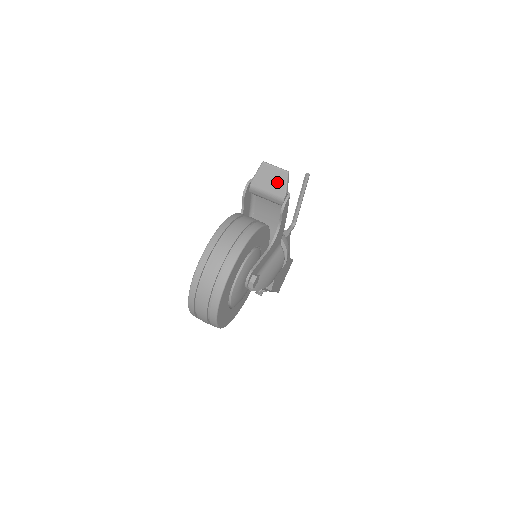
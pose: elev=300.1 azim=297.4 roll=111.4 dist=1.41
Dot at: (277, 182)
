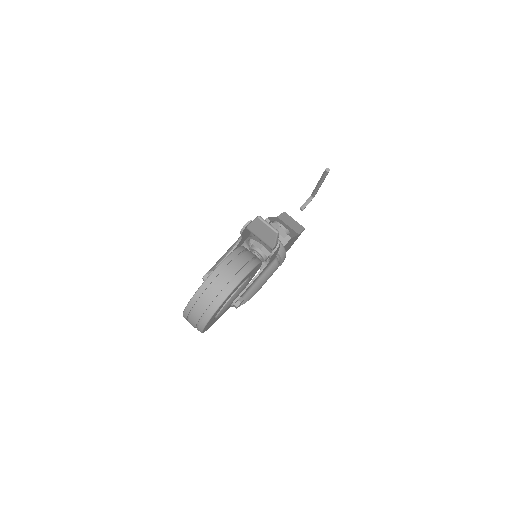
Dot at: (268, 236)
